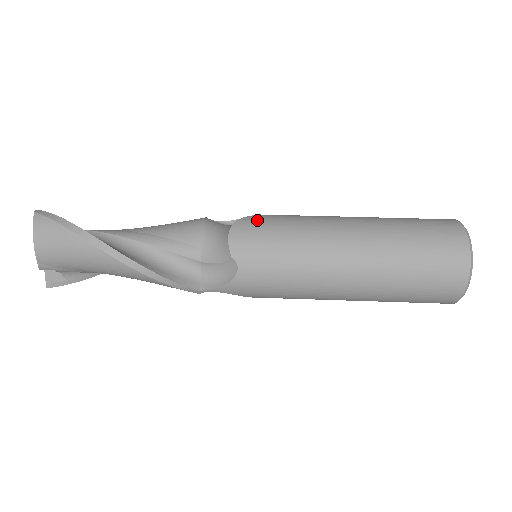
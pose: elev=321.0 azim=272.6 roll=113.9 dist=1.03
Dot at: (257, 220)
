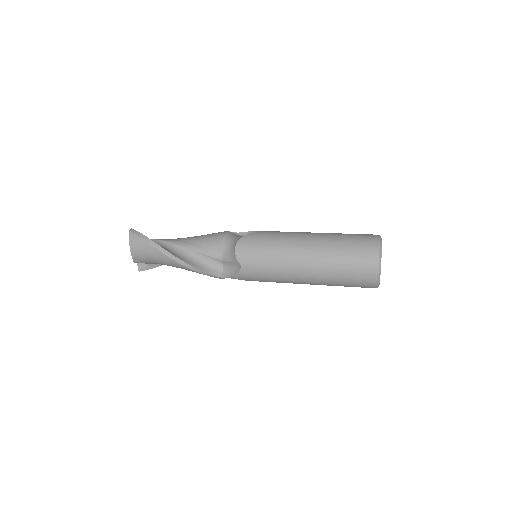
Dot at: (253, 237)
